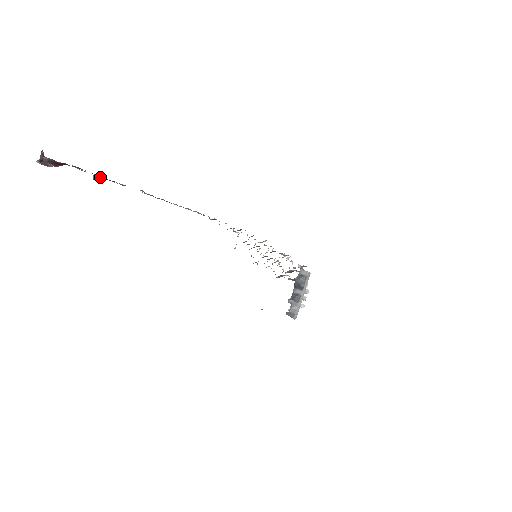
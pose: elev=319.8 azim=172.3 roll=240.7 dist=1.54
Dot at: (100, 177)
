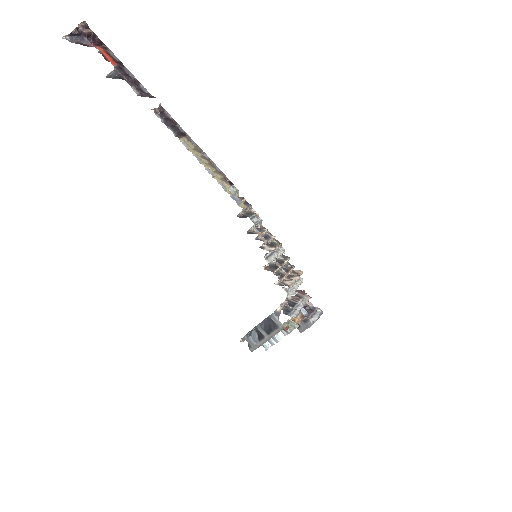
Dot at: (120, 75)
